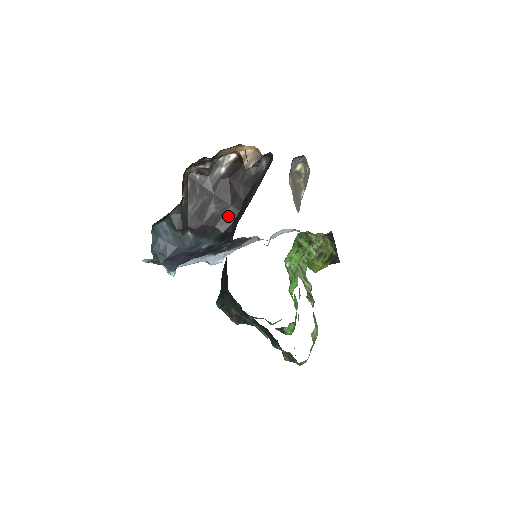
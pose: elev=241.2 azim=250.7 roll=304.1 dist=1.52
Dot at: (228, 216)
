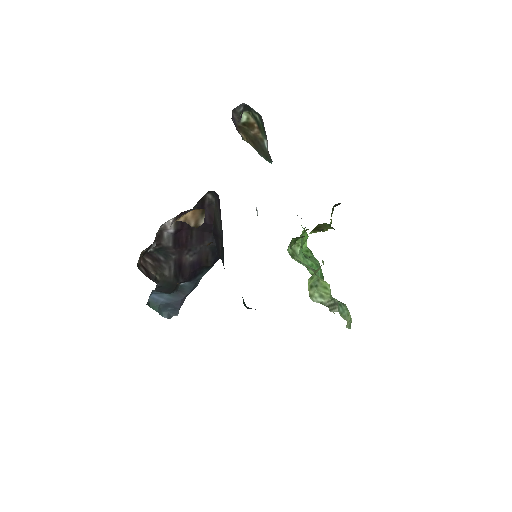
Dot at: (207, 253)
